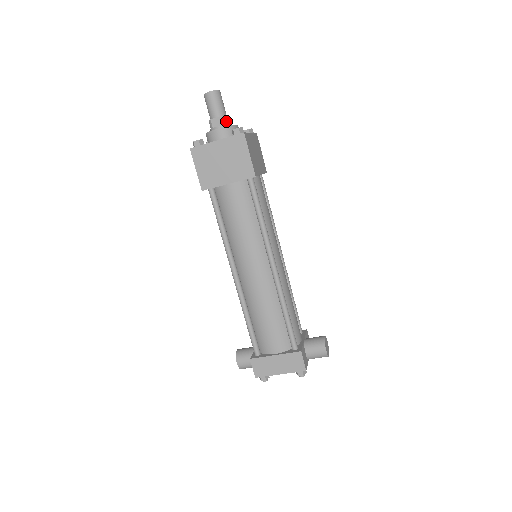
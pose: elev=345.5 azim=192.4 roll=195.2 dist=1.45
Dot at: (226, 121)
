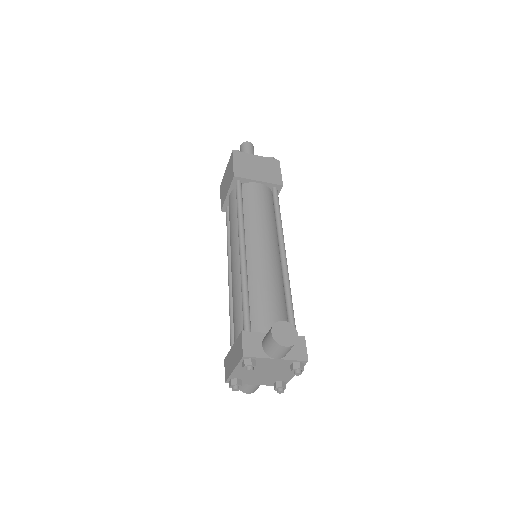
Dot at: occluded
